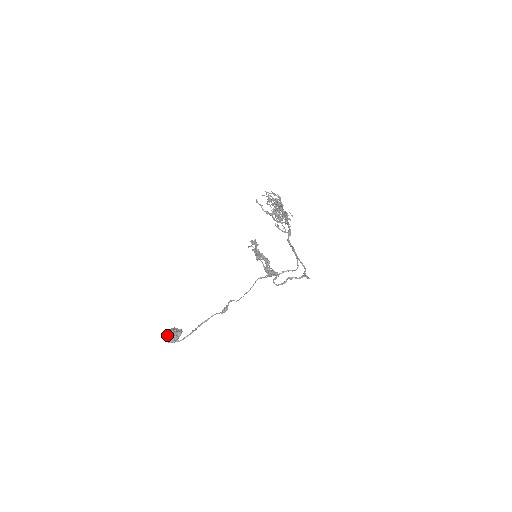
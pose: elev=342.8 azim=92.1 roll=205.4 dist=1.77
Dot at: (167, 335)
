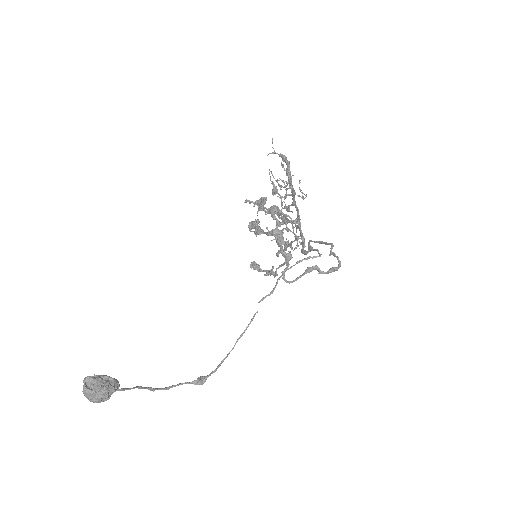
Dot at: (89, 376)
